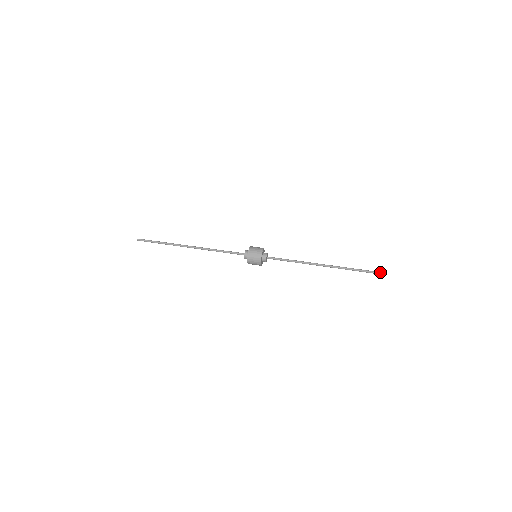
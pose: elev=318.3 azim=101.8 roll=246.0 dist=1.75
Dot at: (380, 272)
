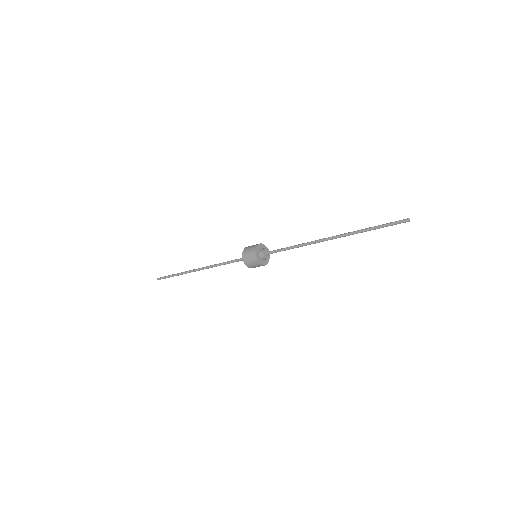
Dot at: occluded
